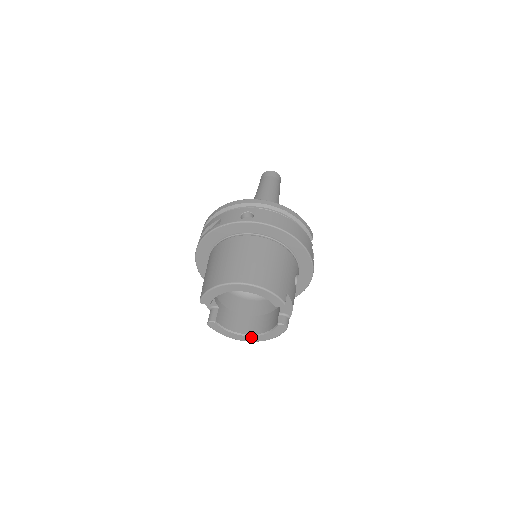
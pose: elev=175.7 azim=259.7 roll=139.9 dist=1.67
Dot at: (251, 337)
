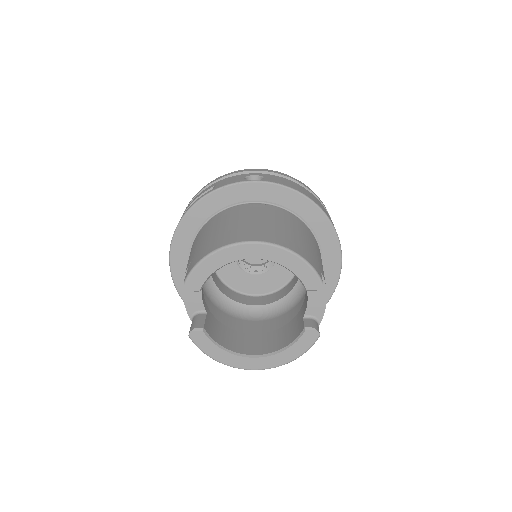
Dot at: (258, 360)
